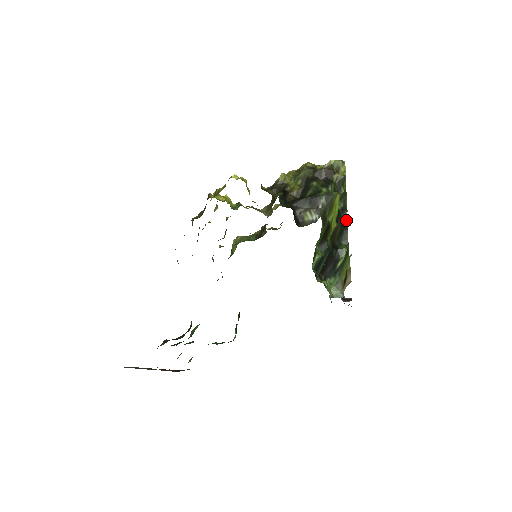
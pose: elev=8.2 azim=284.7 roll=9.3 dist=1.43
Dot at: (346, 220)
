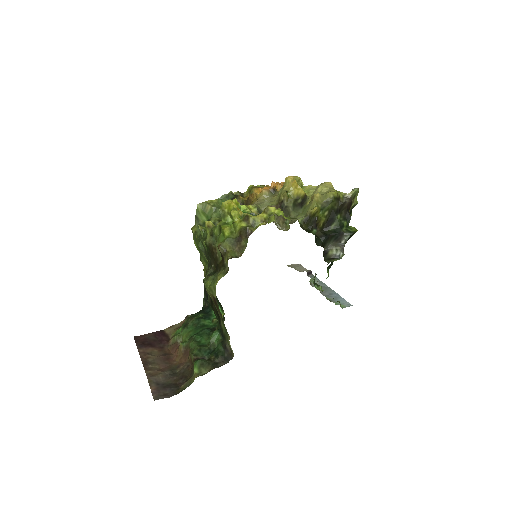
Dot at: occluded
